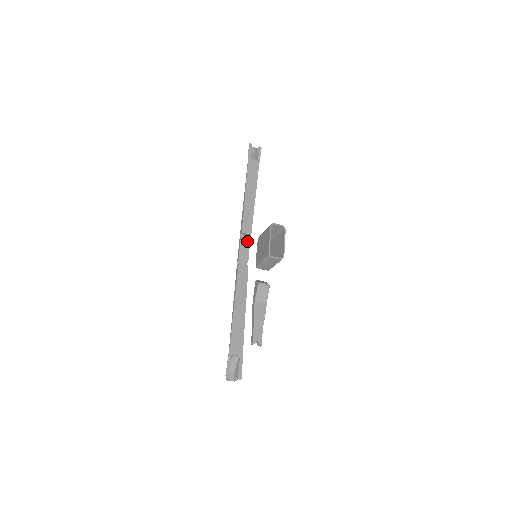
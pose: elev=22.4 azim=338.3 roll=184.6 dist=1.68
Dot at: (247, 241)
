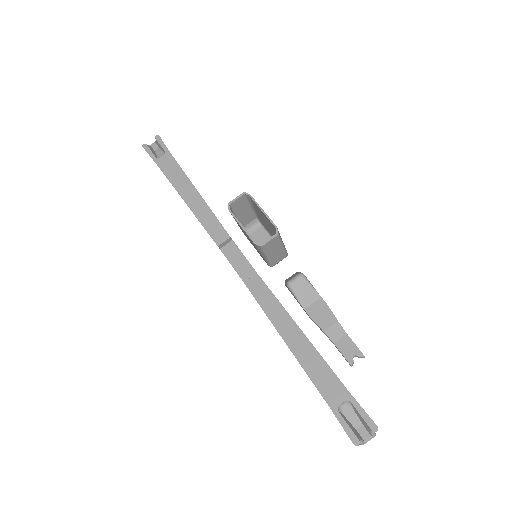
Dot at: (233, 249)
